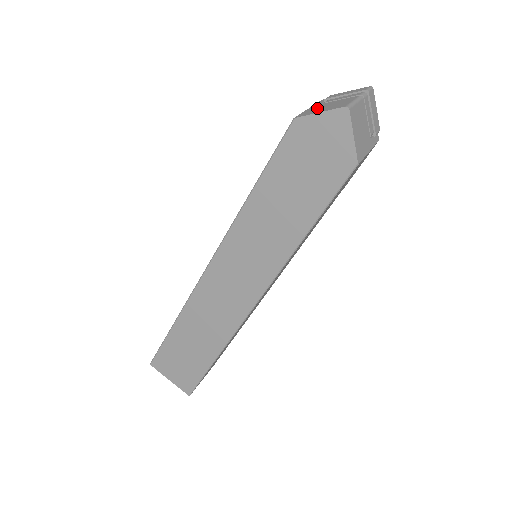
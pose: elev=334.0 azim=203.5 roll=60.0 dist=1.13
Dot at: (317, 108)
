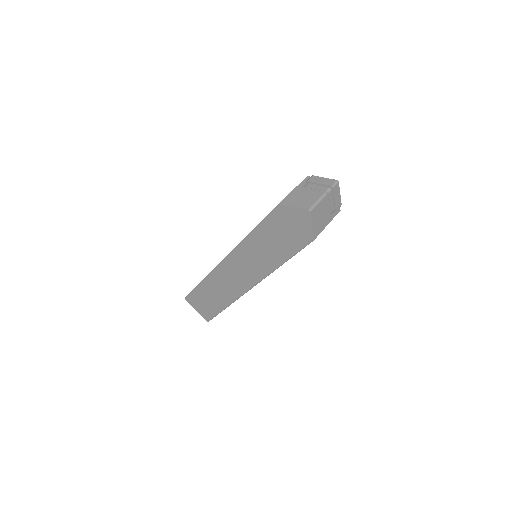
Dot at: (296, 196)
